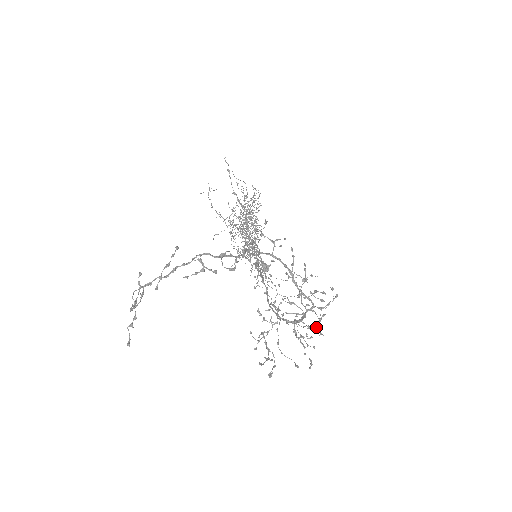
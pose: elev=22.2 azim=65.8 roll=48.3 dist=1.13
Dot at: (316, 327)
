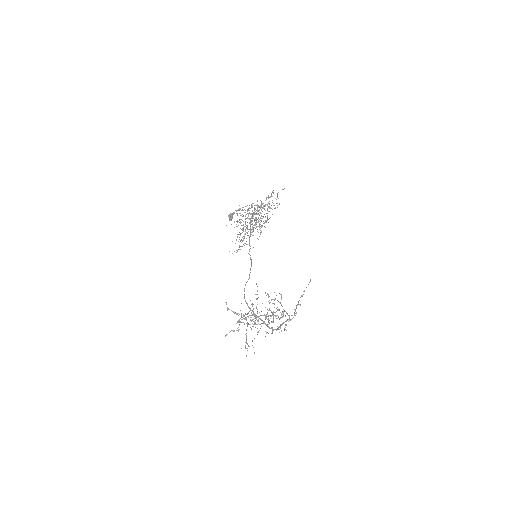
Dot at: occluded
